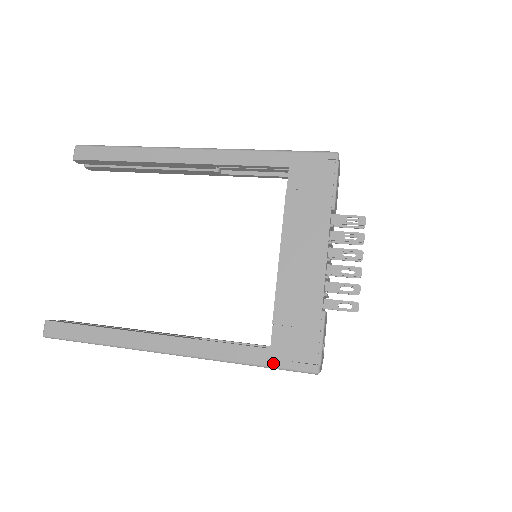
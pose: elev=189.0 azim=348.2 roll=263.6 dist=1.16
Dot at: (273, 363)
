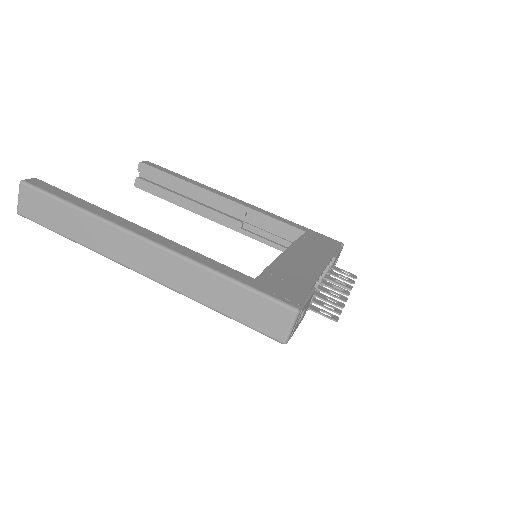
Dot at: (254, 286)
